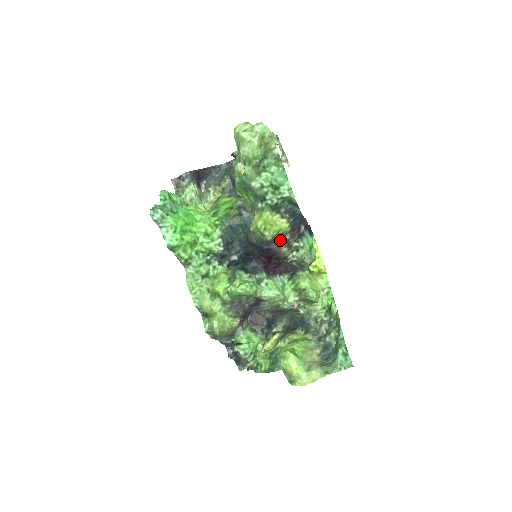
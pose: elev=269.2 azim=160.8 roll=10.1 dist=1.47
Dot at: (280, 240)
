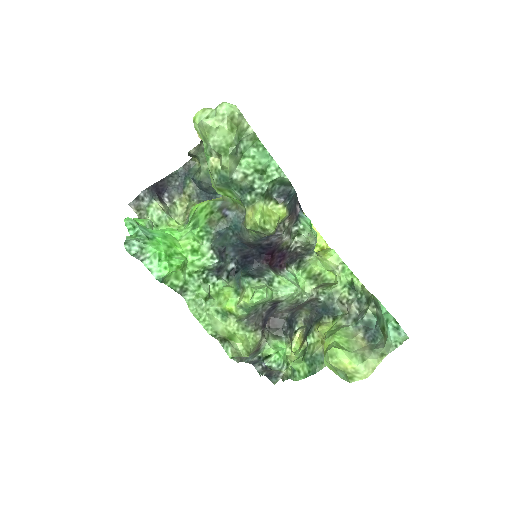
Dot at: (280, 229)
